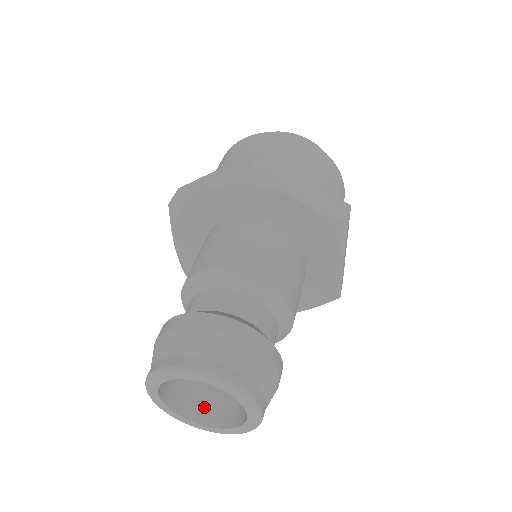
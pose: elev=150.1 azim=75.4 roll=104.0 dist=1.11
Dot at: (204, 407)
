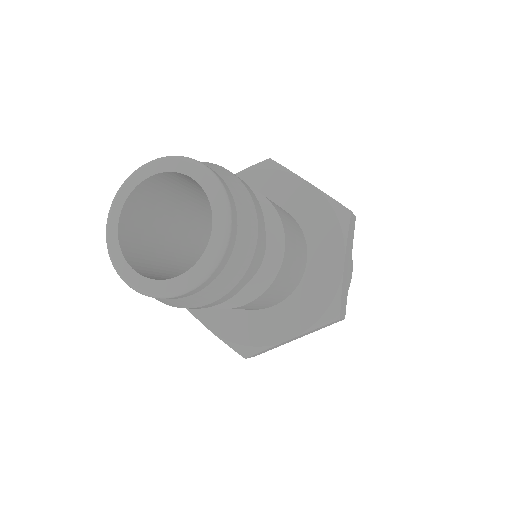
Dot at: (157, 278)
